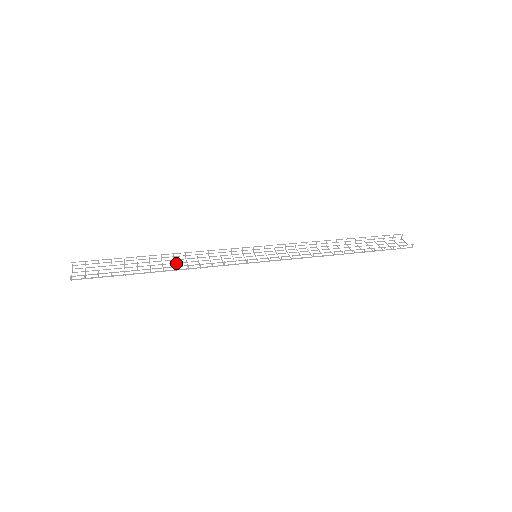
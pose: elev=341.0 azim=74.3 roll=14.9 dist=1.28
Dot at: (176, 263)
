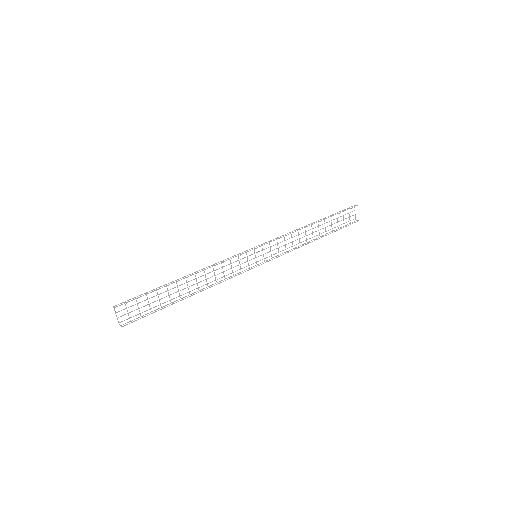
Dot at: occluded
